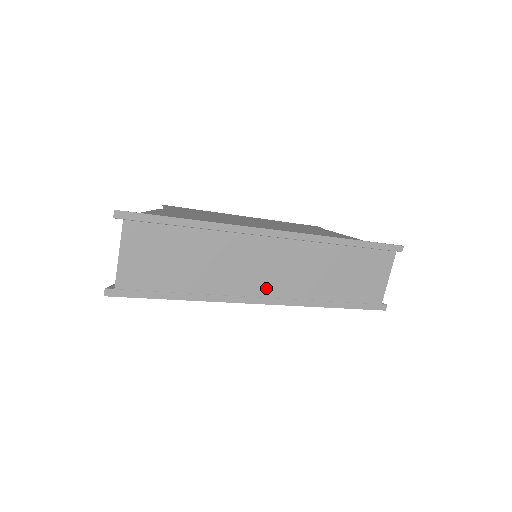
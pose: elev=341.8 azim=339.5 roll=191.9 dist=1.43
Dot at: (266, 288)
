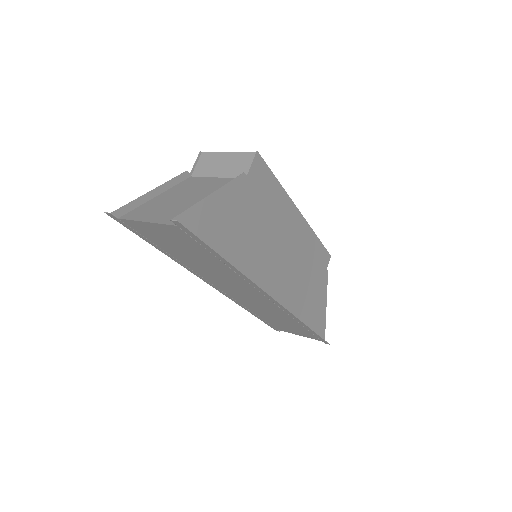
Dot at: (225, 289)
